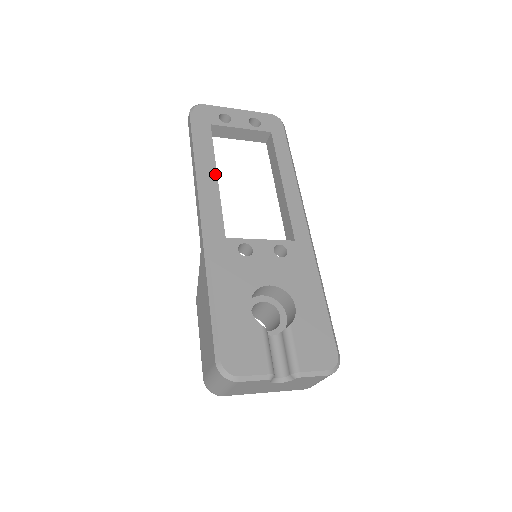
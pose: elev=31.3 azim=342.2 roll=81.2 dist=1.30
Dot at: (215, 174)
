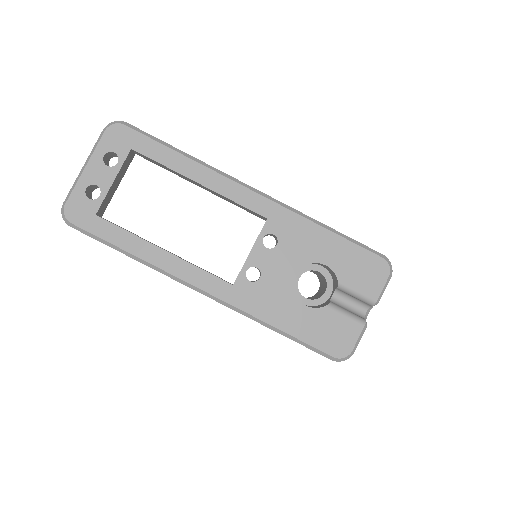
Dot at: (160, 251)
